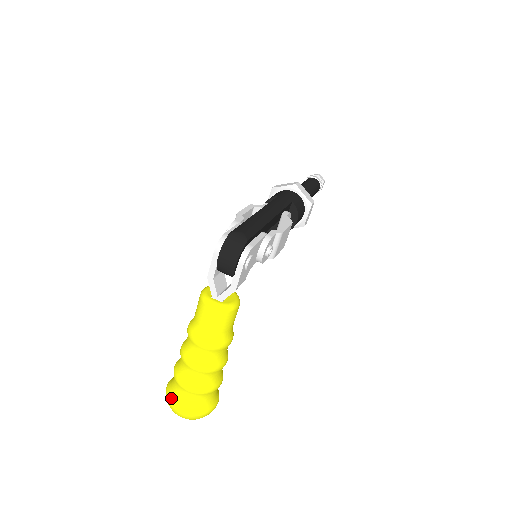
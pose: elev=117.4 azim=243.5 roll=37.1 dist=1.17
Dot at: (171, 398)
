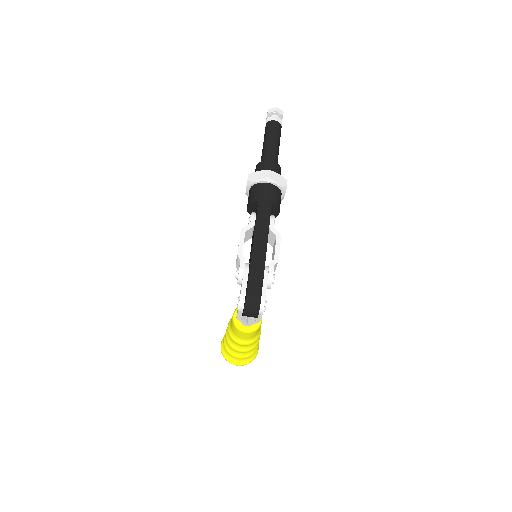
Dot at: (229, 360)
